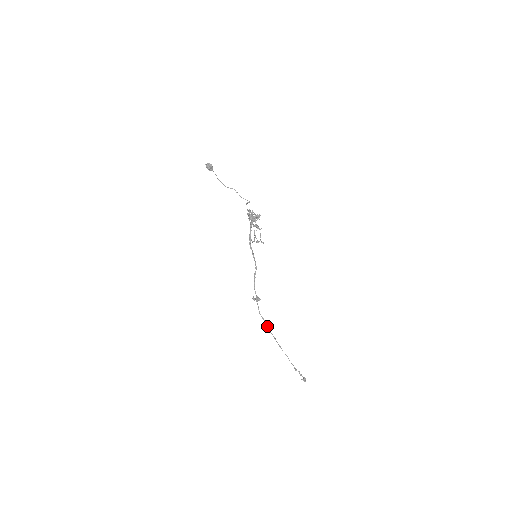
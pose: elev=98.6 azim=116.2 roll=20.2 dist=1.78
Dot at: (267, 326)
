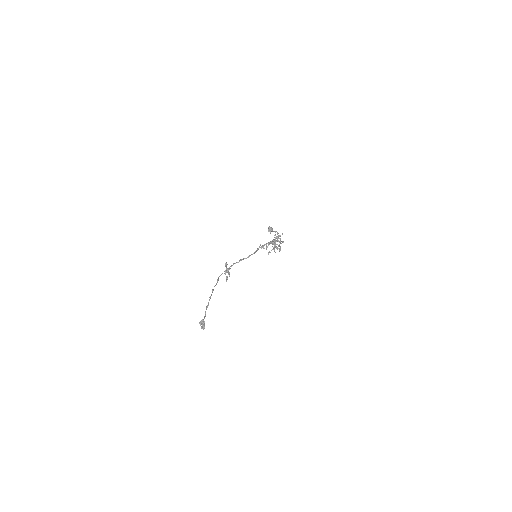
Dot at: (215, 285)
